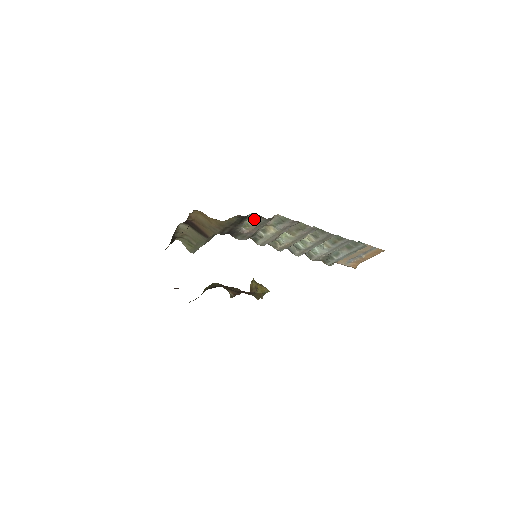
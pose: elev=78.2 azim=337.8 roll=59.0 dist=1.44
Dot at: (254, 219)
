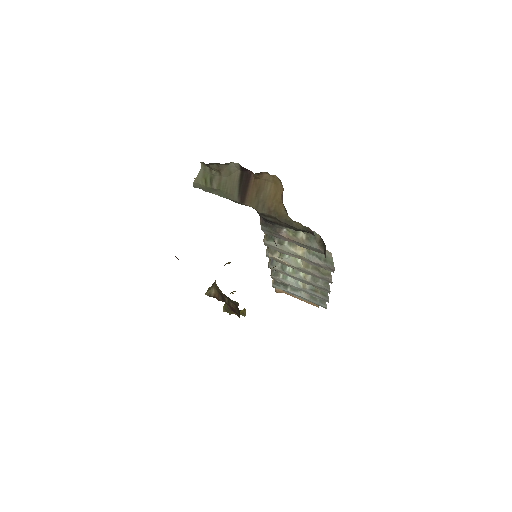
Dot at: (311, 238)
